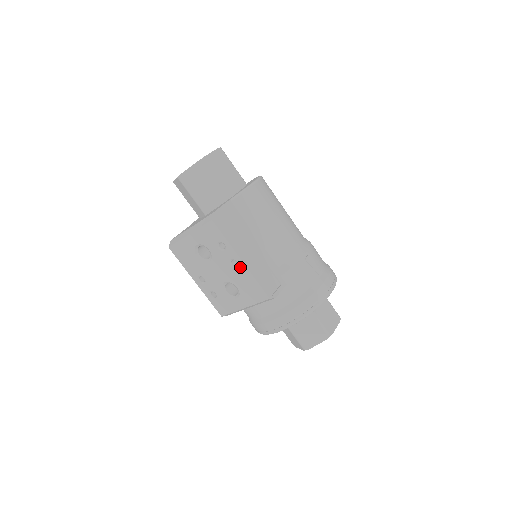
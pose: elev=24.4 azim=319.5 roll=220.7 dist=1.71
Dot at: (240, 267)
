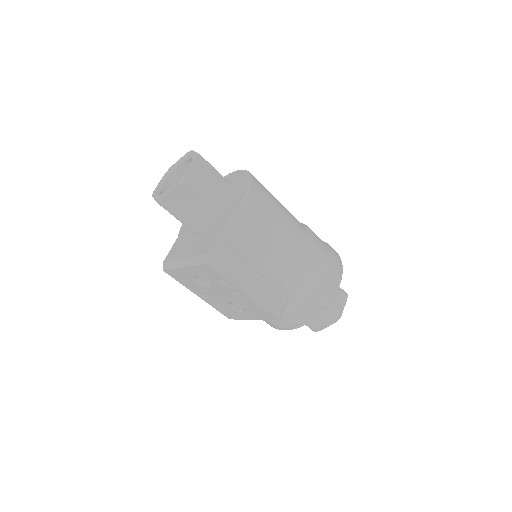
Dot at: (244, 297)
